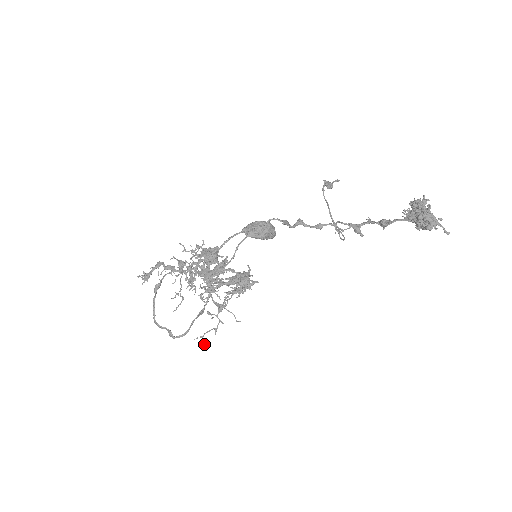
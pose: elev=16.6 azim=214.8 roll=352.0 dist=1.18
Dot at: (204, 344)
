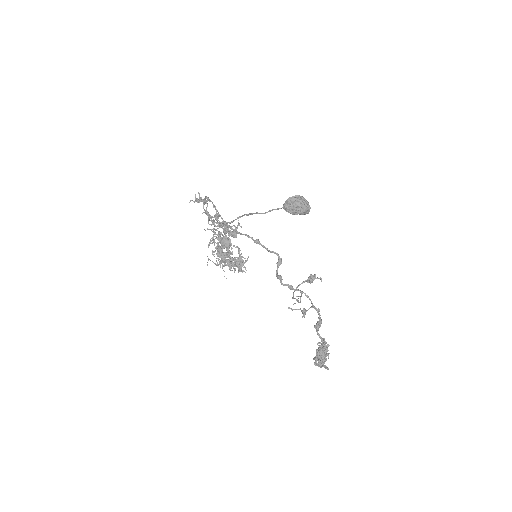
Dot at: (207, 265)
